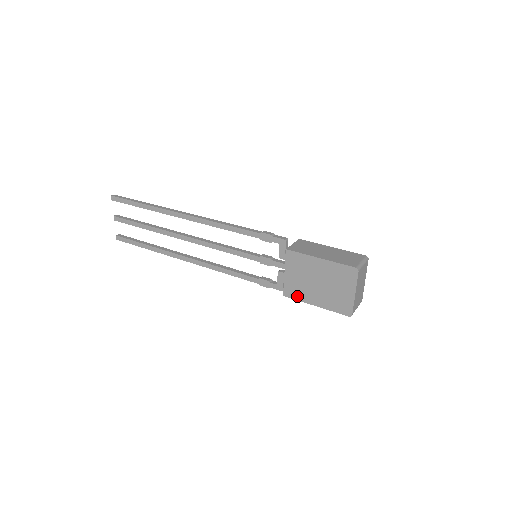
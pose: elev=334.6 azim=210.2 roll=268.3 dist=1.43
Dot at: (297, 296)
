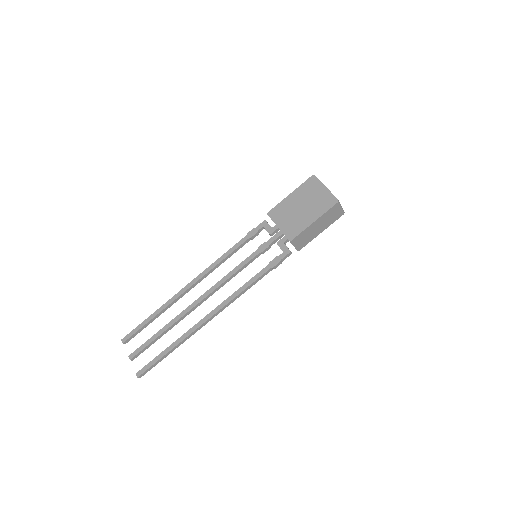
Dot at: (298, 231)
